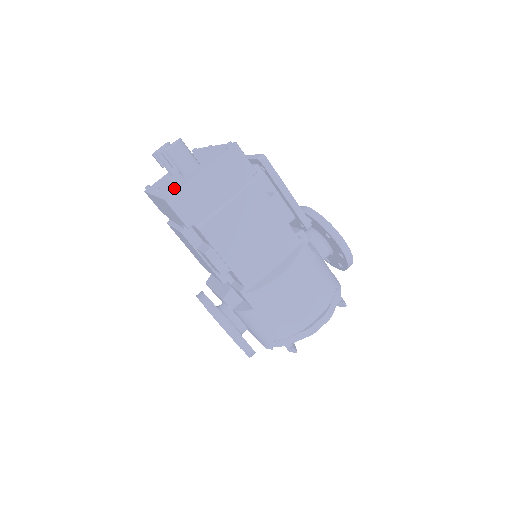
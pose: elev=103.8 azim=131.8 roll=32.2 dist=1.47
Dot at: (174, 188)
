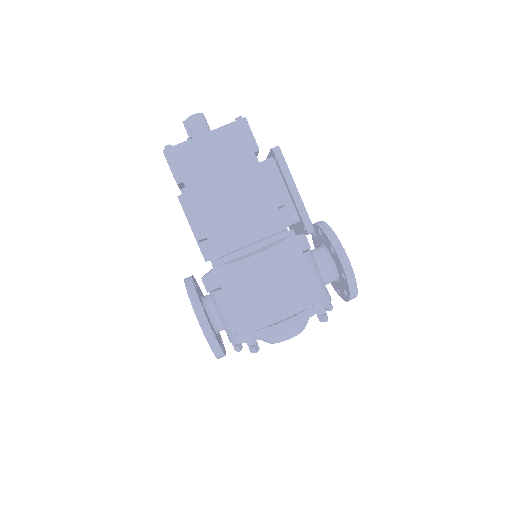
Dot at: occluded
